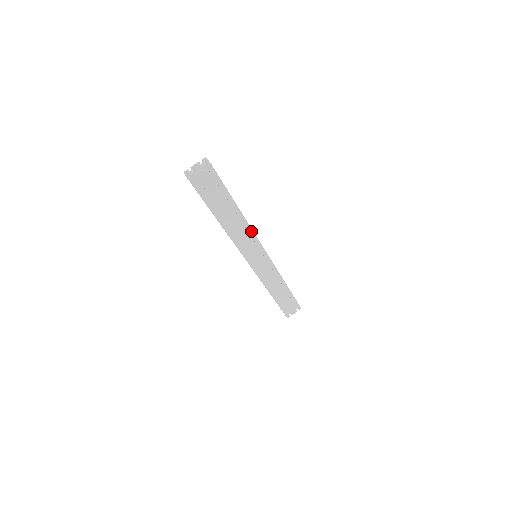
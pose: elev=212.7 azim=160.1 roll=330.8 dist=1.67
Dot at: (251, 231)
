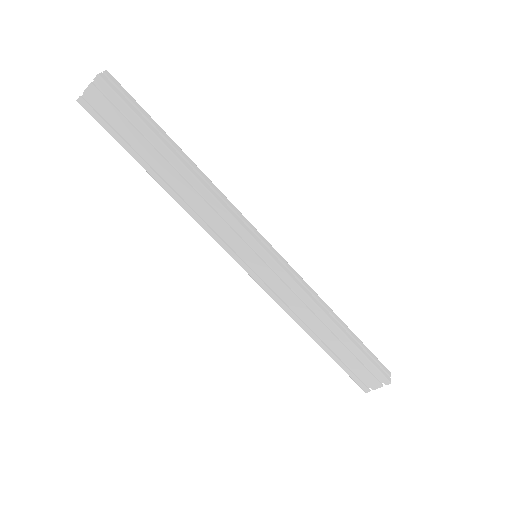
Dot at: (218, 204)
